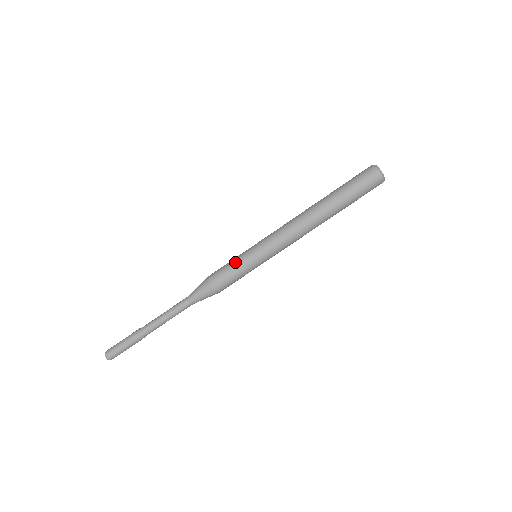
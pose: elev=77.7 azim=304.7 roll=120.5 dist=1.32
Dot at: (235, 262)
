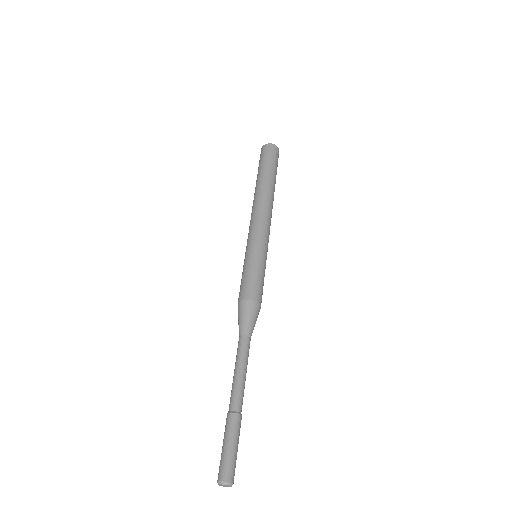
Dot at: (252, 267)
